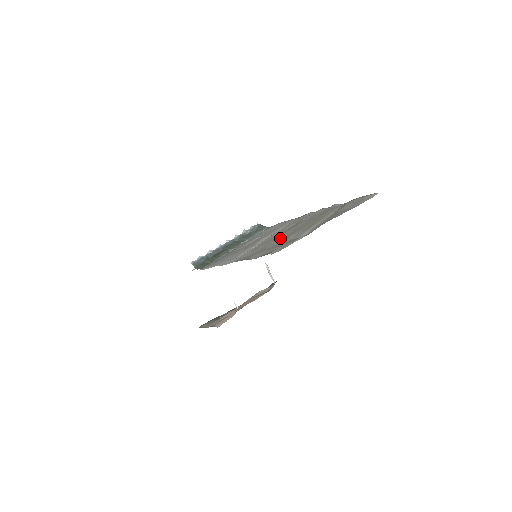
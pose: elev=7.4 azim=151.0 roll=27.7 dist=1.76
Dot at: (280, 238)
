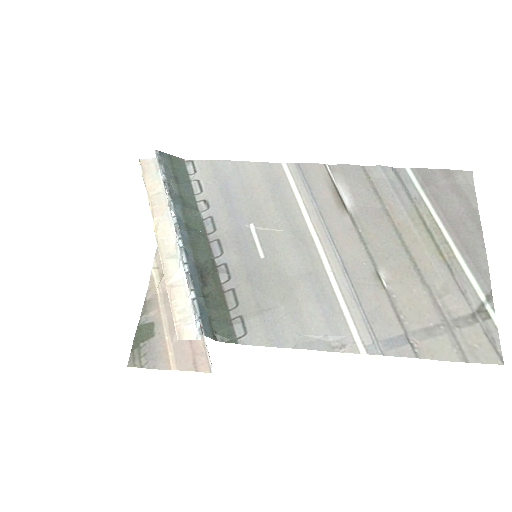
Dot at: (407, 283)
